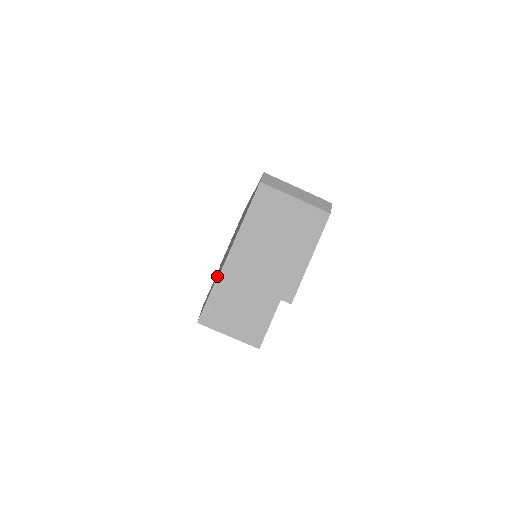
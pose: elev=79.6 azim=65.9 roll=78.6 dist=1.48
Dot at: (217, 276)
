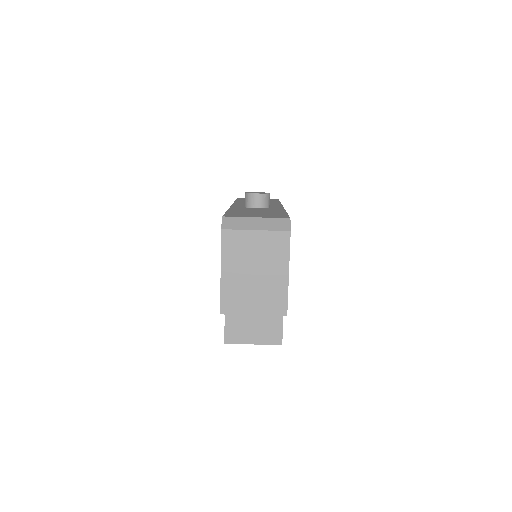
Dot at: occluded
